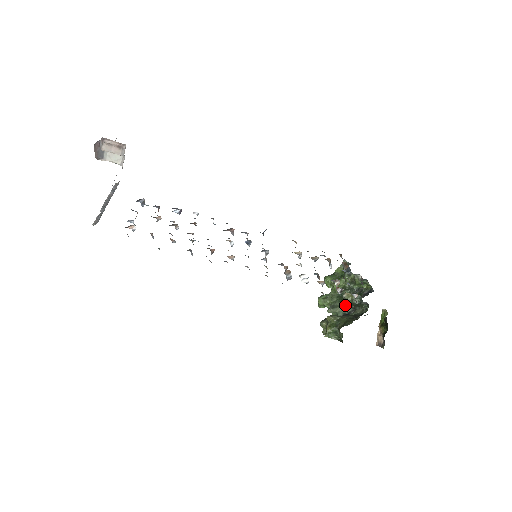
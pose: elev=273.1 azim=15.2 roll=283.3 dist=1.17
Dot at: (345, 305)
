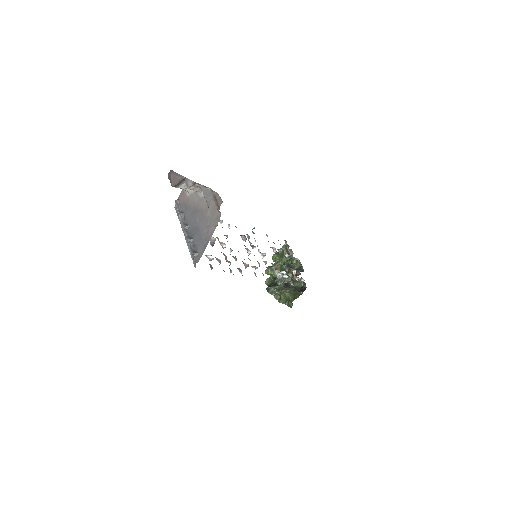
Dot at: occluded
